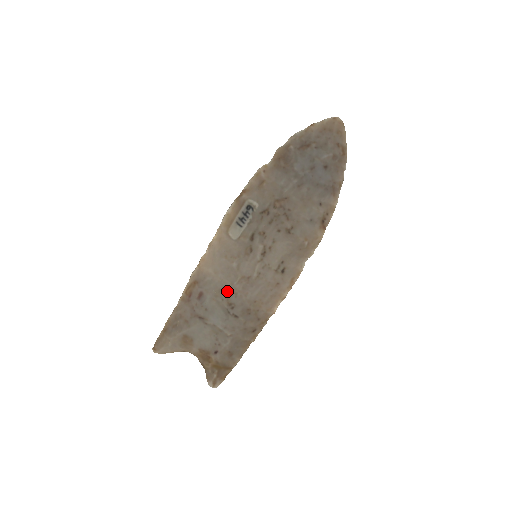
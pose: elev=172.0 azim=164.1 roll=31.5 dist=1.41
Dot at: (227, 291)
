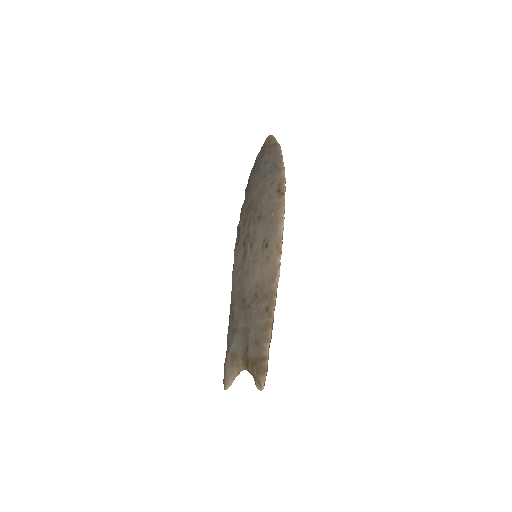
Dot at: (240, 293)
